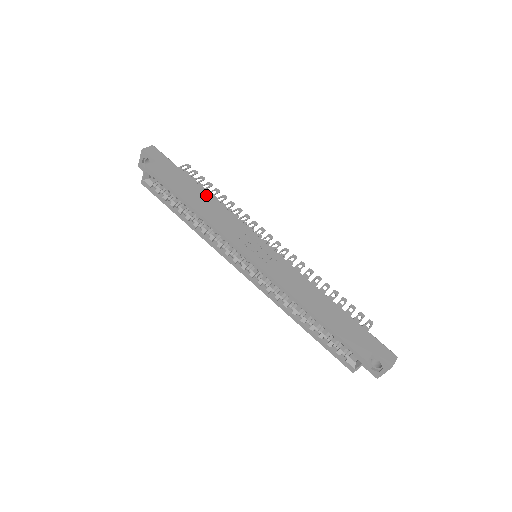
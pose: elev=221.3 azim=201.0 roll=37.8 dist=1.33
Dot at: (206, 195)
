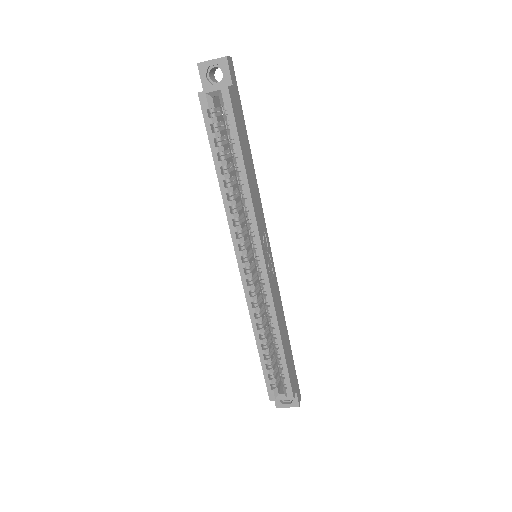
Dot at: (252, 163)
